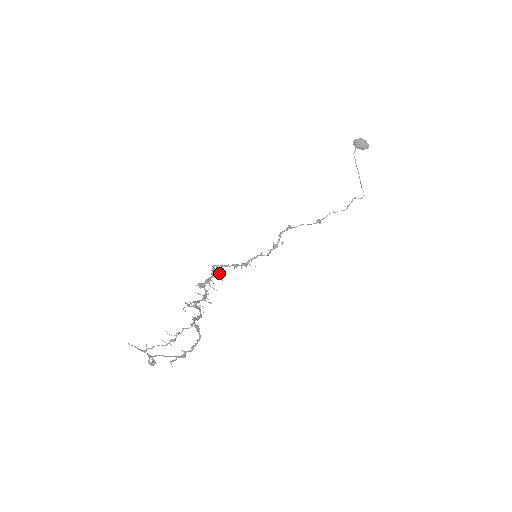
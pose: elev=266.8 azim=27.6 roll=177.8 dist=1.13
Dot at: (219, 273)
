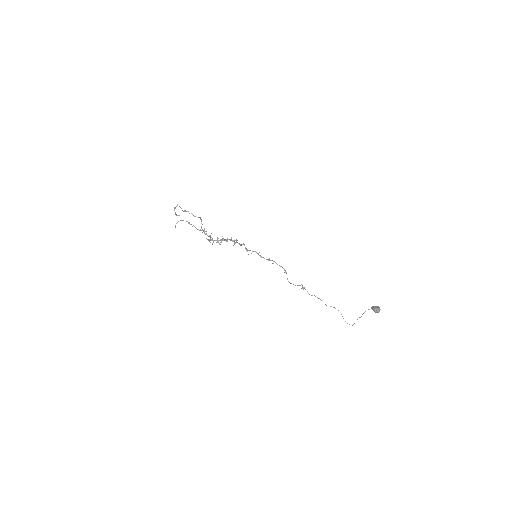
Dot at: (234, 244)
